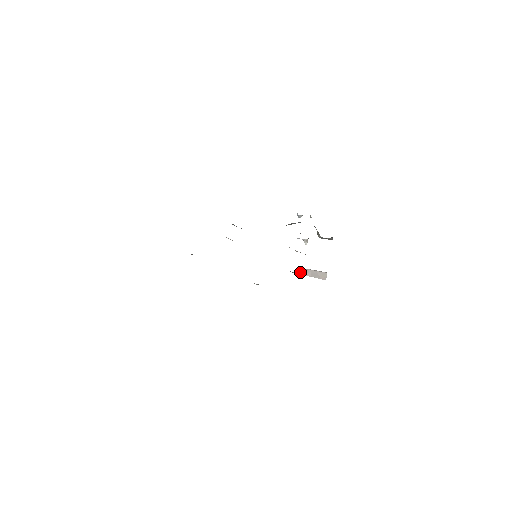
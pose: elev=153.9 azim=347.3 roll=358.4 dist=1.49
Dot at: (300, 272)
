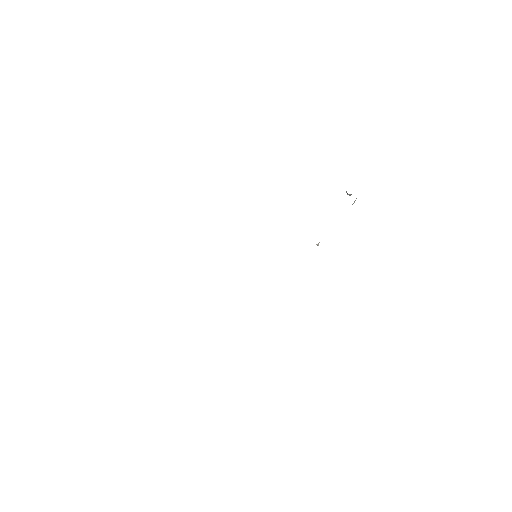
Dot at: occluded
